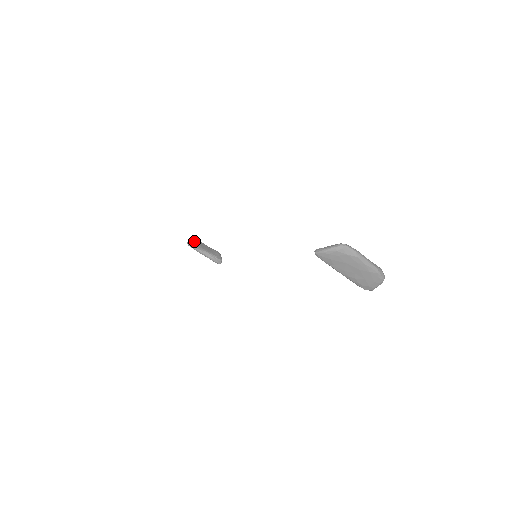
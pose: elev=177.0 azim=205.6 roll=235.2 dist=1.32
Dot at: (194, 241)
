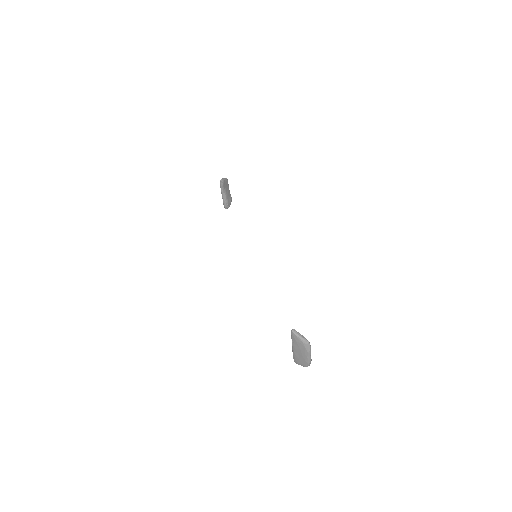
Dot at: (226, 182)
